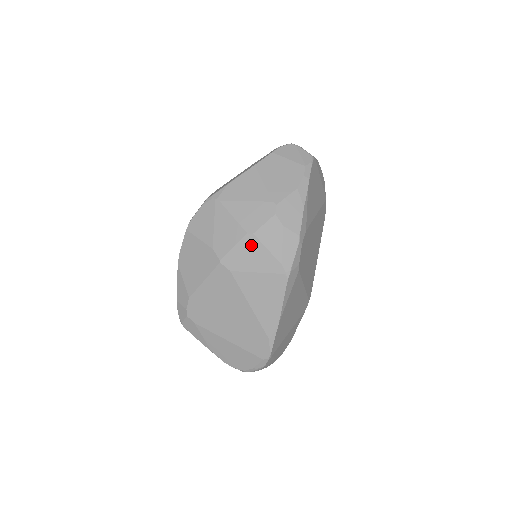
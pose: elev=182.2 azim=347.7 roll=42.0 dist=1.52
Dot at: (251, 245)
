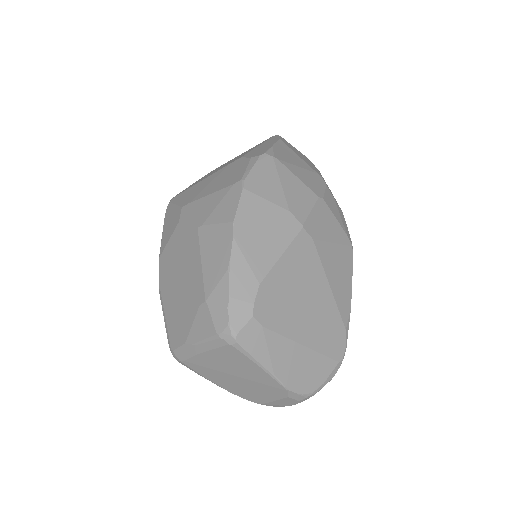
Dot at: (324, 211)
